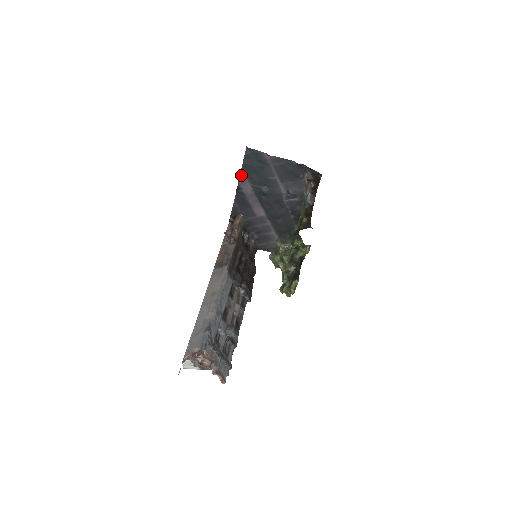
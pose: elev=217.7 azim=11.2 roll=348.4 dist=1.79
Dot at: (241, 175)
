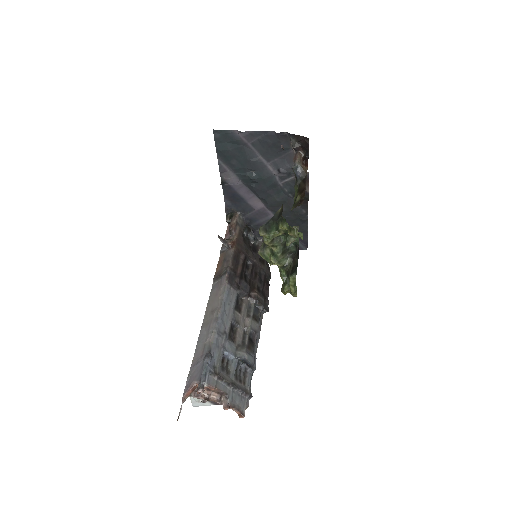
Dot at: (220, 165)
